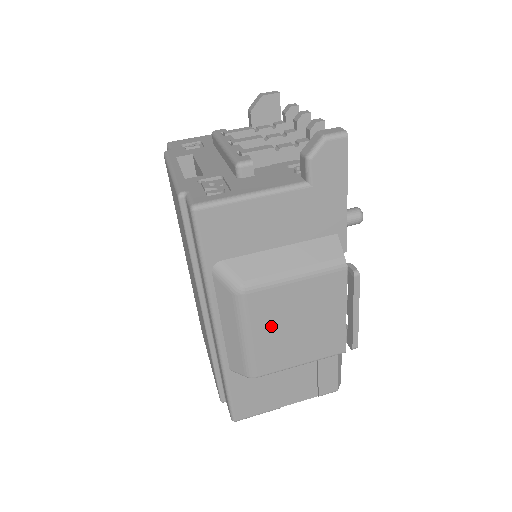
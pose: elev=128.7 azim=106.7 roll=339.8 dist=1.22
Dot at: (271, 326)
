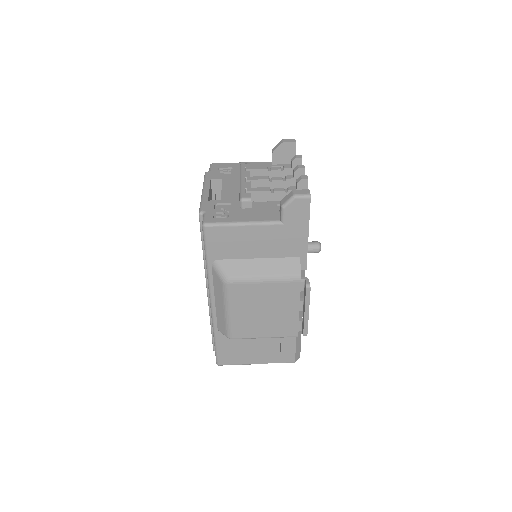
Dot at: (245, 308)
